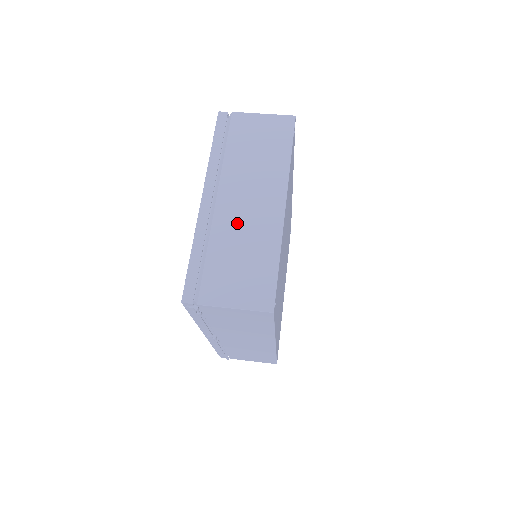
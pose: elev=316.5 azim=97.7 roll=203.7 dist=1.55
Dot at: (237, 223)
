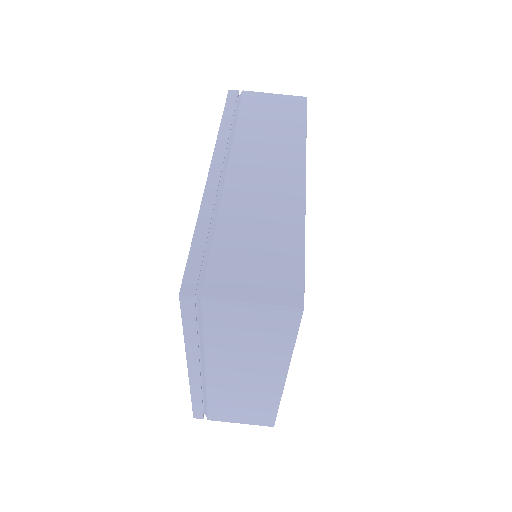
Dot at: (233, 388)
